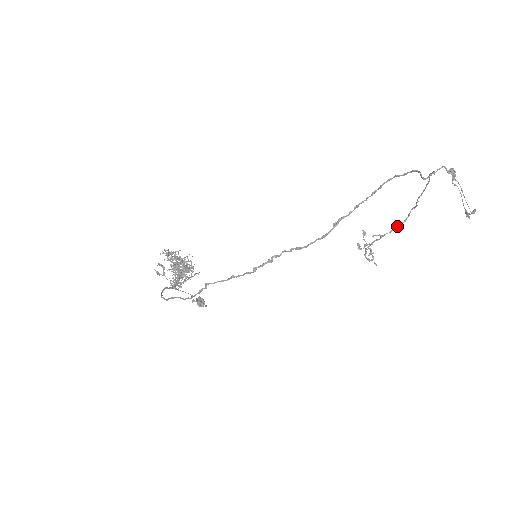
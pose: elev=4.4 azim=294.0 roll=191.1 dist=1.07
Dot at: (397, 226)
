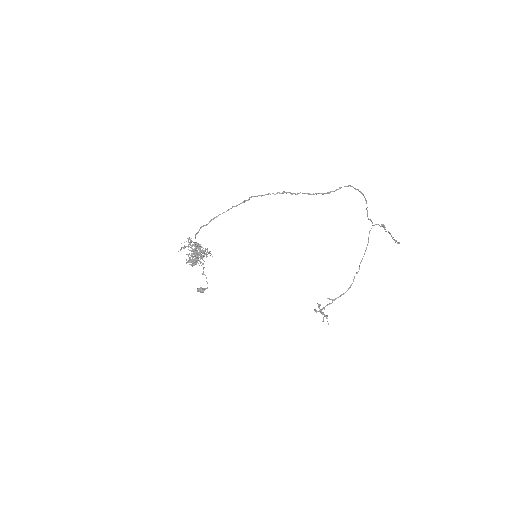
Dot at: (345, 292)
